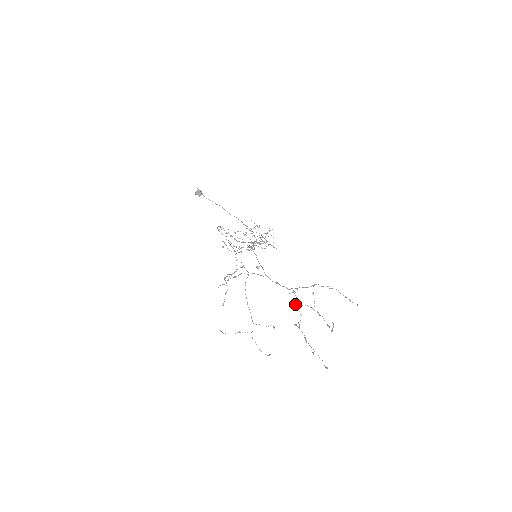
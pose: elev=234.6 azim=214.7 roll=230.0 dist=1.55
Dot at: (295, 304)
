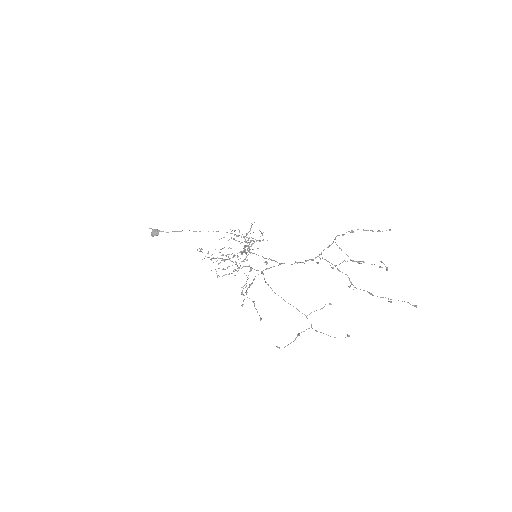
Dot at: (332, 268)
